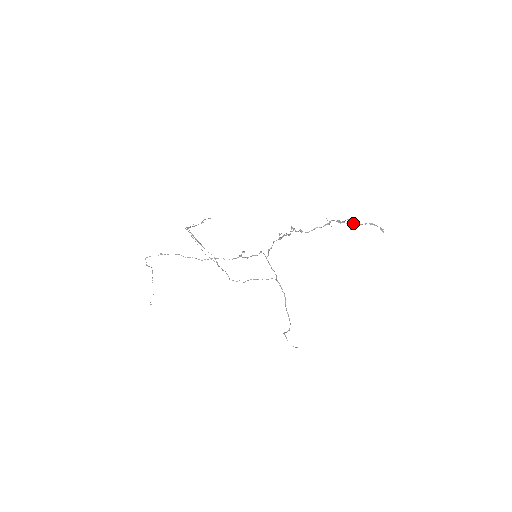
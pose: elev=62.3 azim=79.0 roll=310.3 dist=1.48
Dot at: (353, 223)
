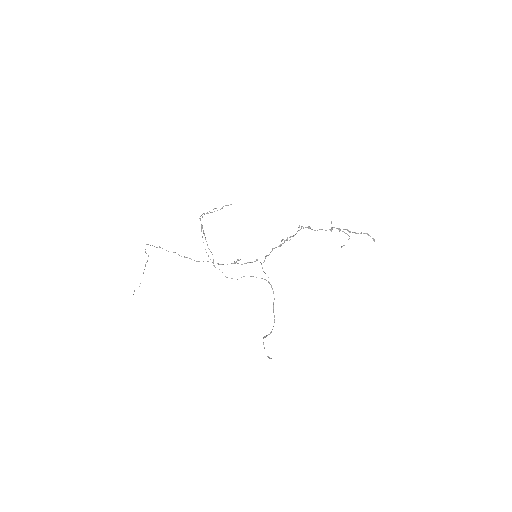
Dot at: occluded
